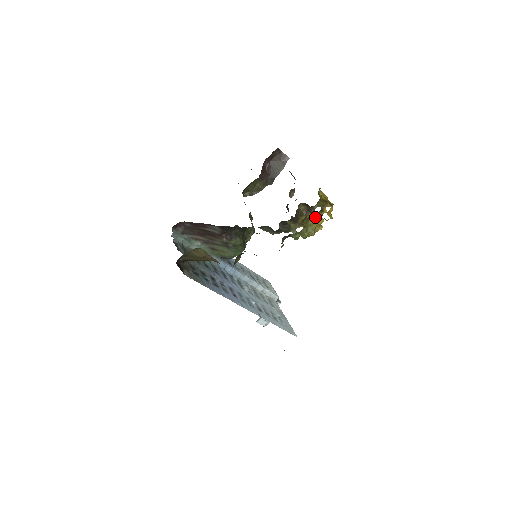
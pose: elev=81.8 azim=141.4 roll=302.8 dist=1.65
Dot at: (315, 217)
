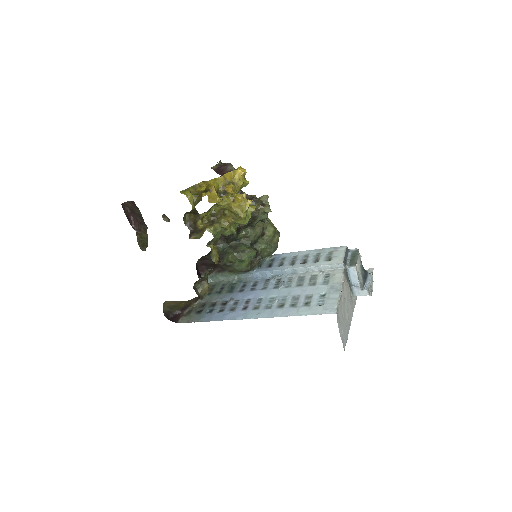
Dot at: (223, 205)
